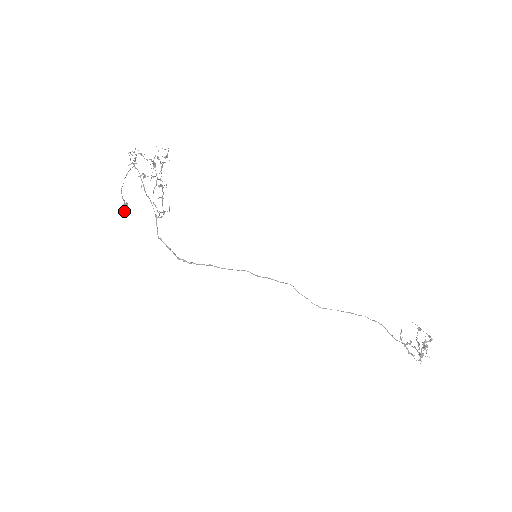
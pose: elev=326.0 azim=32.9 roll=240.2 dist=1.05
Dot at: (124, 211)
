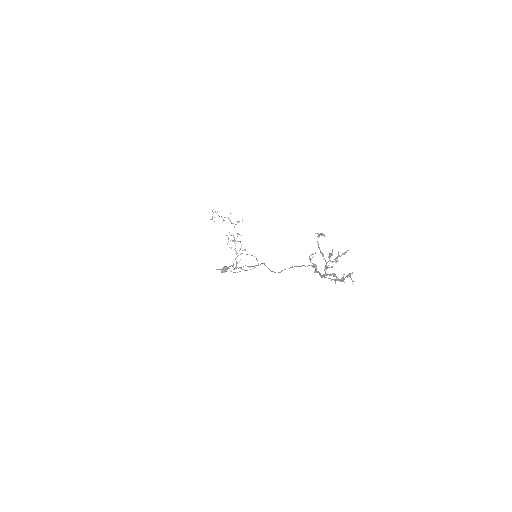
Dot at: occluded
